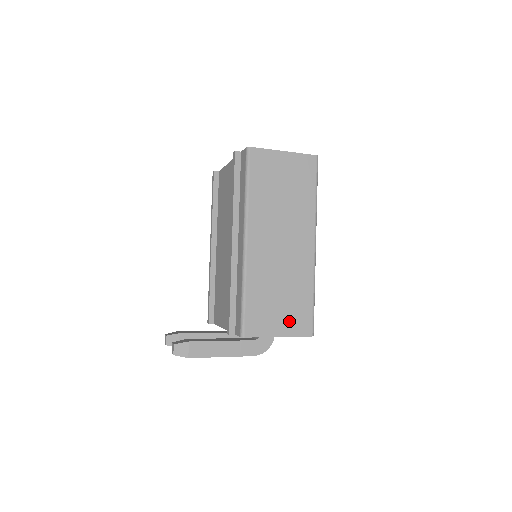
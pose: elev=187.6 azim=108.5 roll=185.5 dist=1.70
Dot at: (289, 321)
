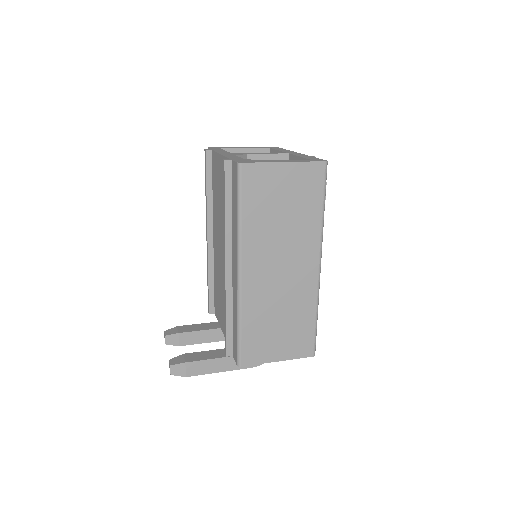
Dot at: (289, 345)
